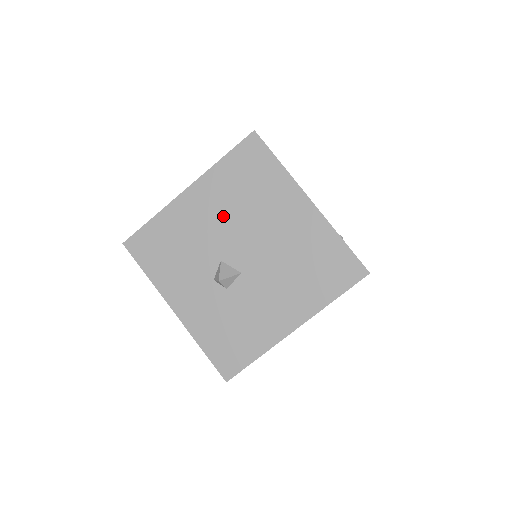
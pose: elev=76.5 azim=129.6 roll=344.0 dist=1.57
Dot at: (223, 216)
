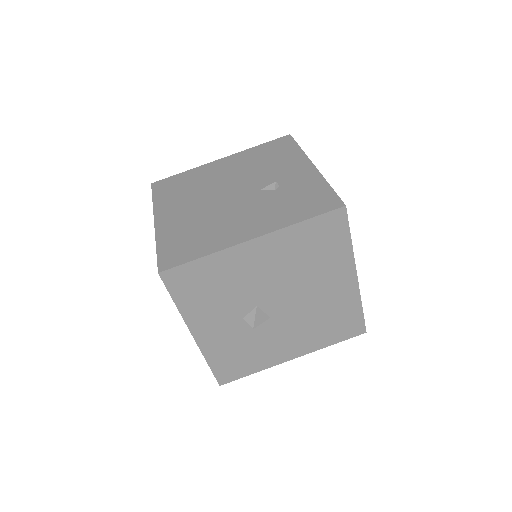
Dot at: (277, 272)
